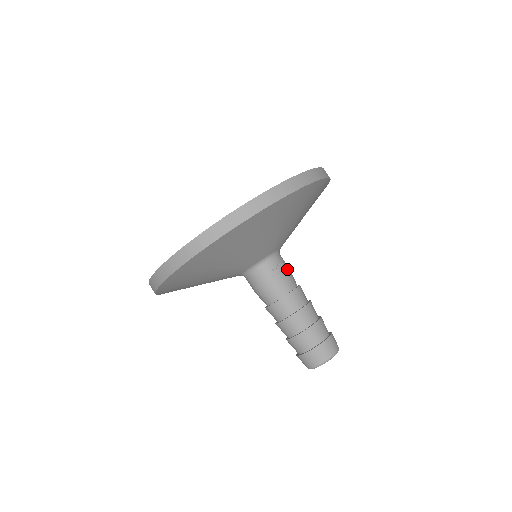
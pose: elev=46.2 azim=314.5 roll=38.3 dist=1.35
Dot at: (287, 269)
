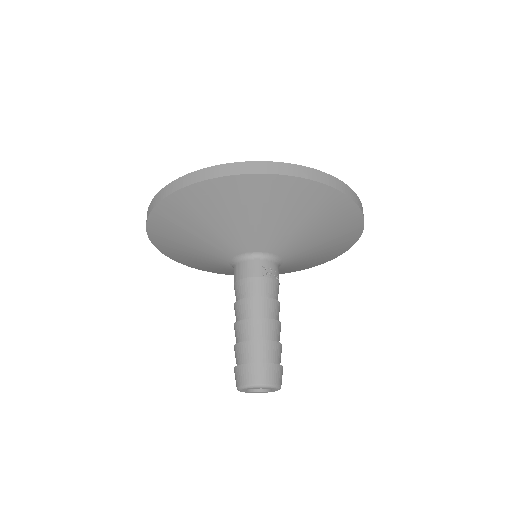
Dot at: (278, 280)
